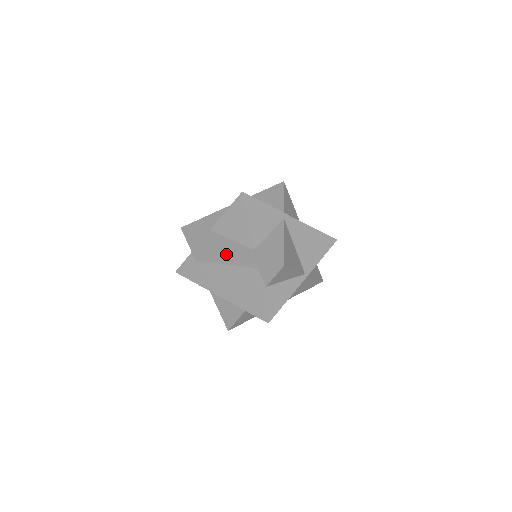
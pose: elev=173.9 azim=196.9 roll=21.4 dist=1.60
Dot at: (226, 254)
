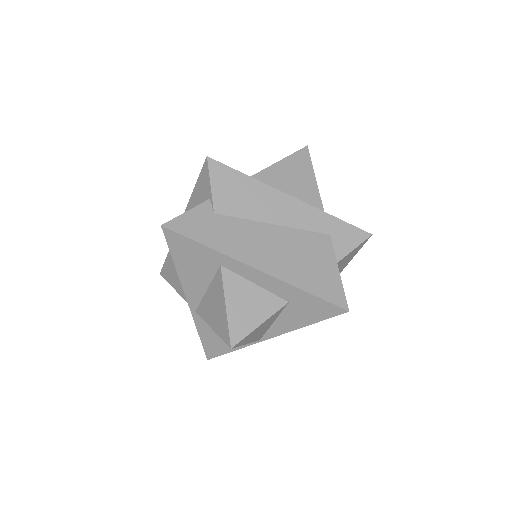
Dot at: (282, 208)
